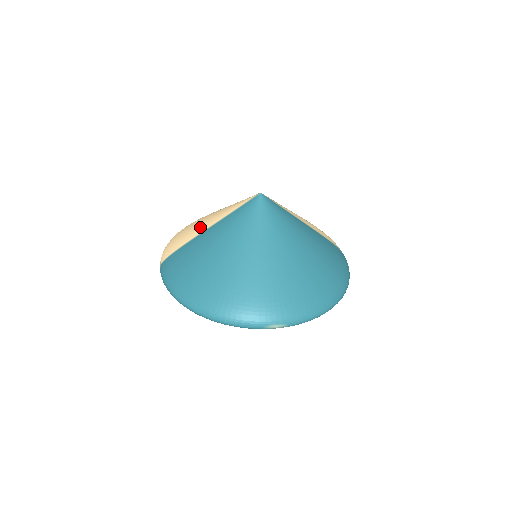
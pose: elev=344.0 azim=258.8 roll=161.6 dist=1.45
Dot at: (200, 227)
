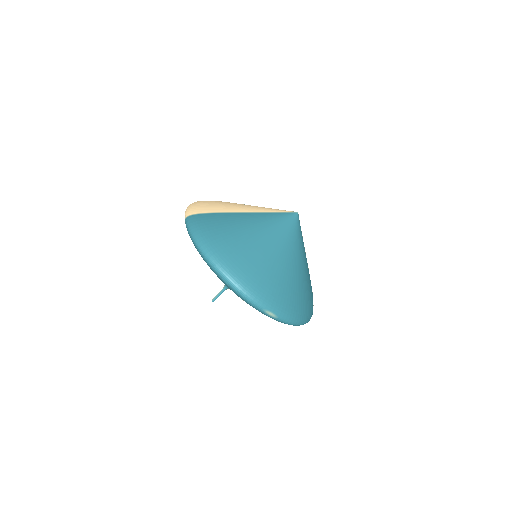
Dot at: (235, 208)
